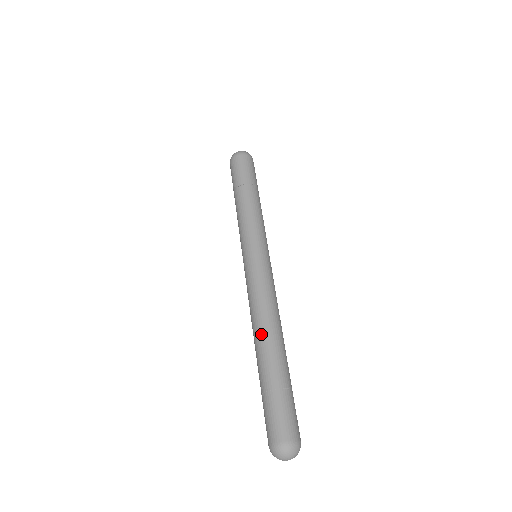
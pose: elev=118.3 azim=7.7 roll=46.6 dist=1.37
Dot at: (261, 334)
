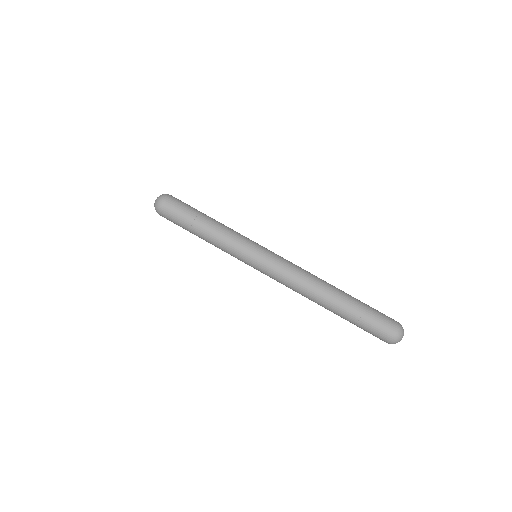
Dot at: (325, 287)
